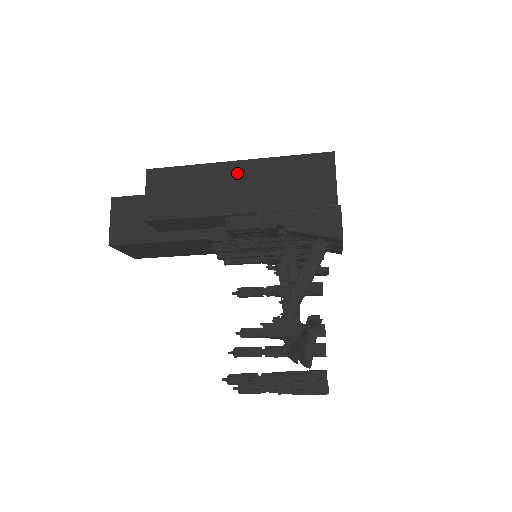
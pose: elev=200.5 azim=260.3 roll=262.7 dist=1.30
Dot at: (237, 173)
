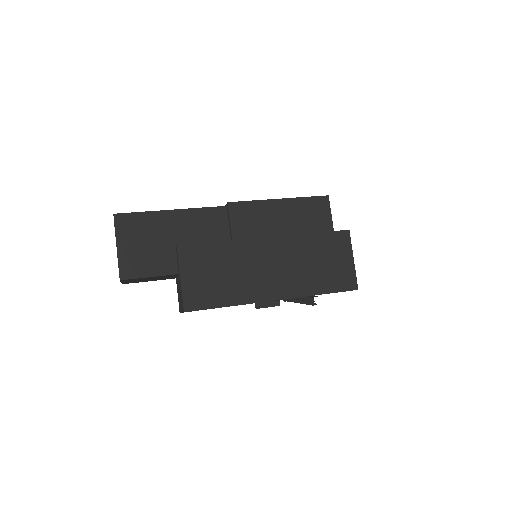
Dot at: occluded
